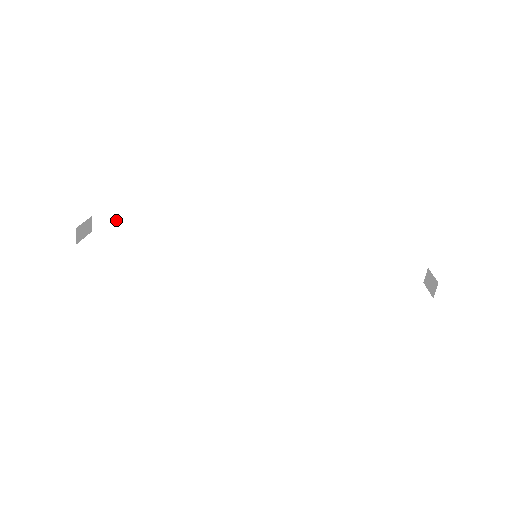
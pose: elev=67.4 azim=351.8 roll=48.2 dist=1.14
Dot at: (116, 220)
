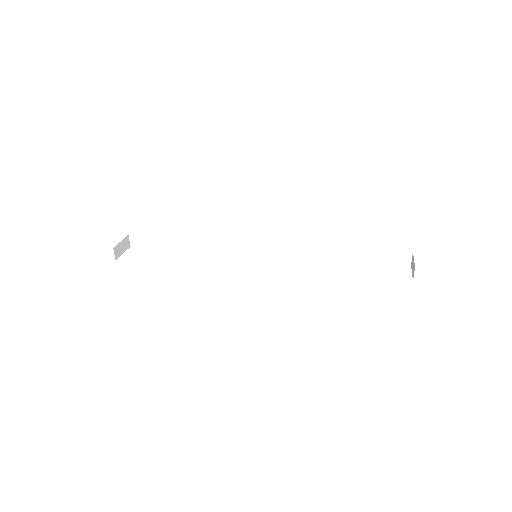
Dot at: (146, 236)
